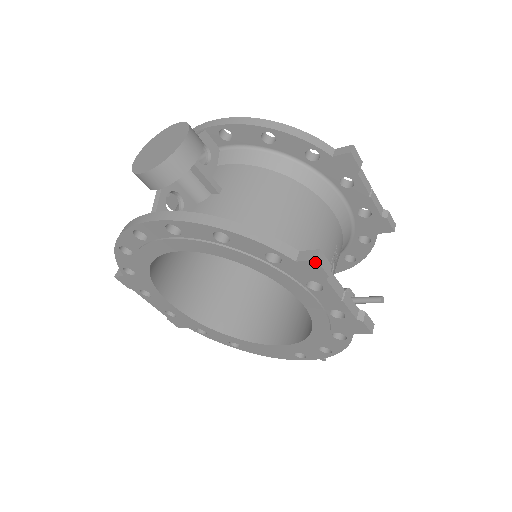
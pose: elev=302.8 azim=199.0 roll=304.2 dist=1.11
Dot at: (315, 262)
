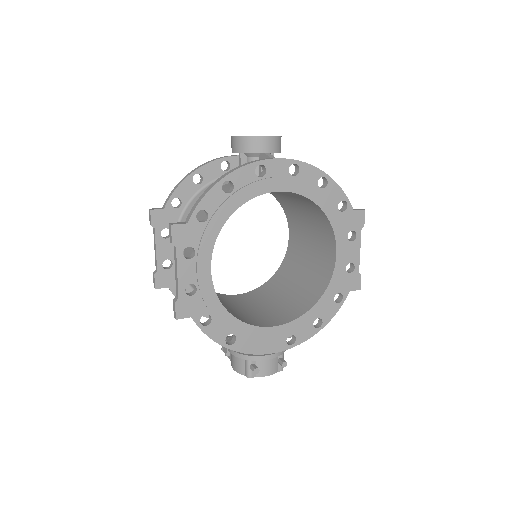
Dot at: (364, 212)
